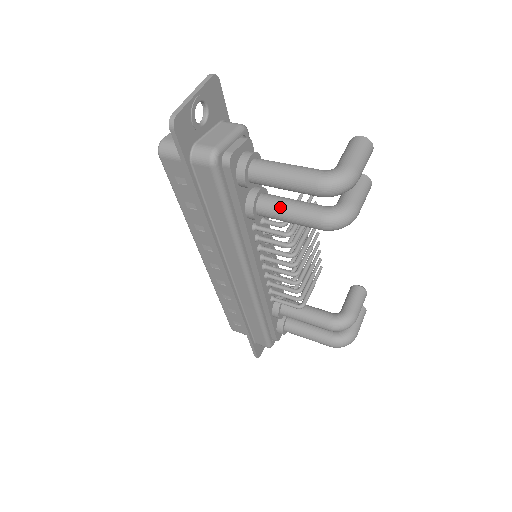
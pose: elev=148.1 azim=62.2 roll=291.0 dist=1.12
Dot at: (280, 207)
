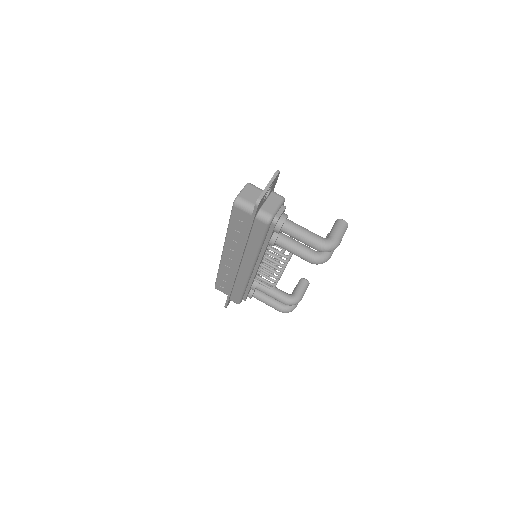
Dot at: (290, 245)
